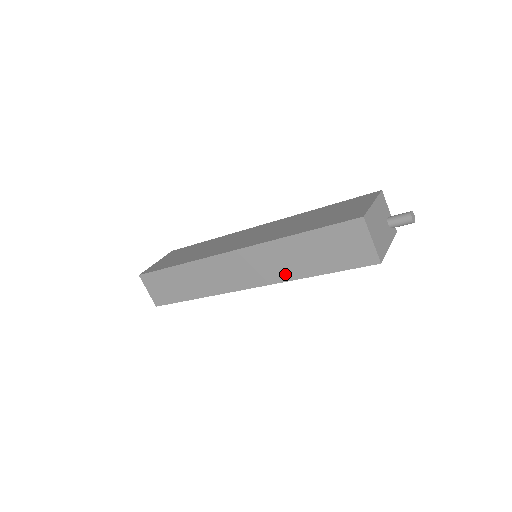
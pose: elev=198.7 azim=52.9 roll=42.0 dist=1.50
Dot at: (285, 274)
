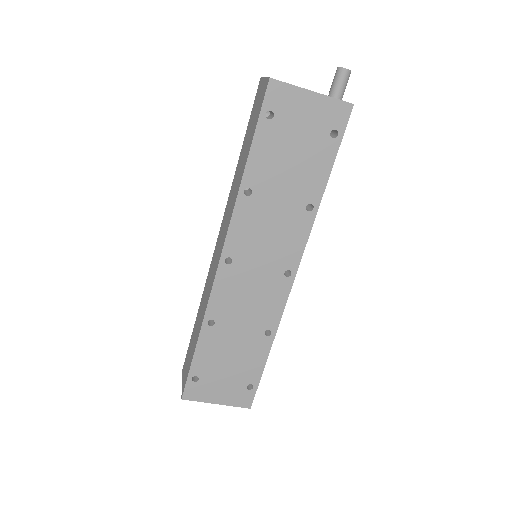
Dot at: (234, 200)
